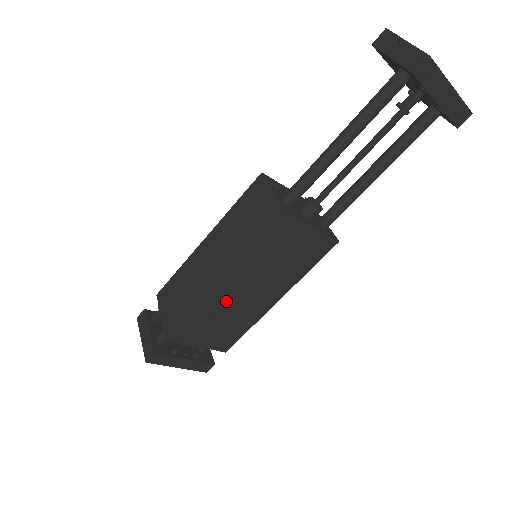
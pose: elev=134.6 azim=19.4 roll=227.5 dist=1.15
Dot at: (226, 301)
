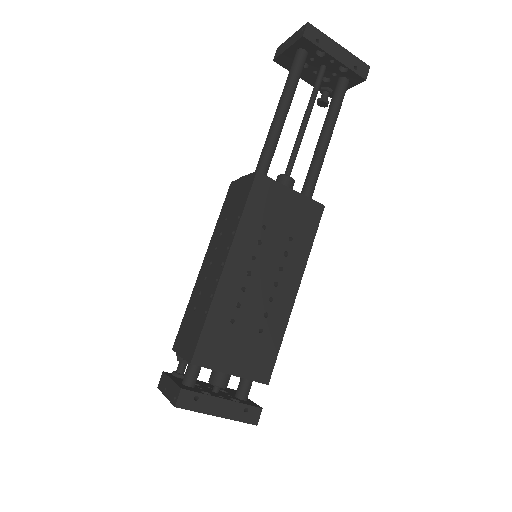
Dot at: (240, 295)
